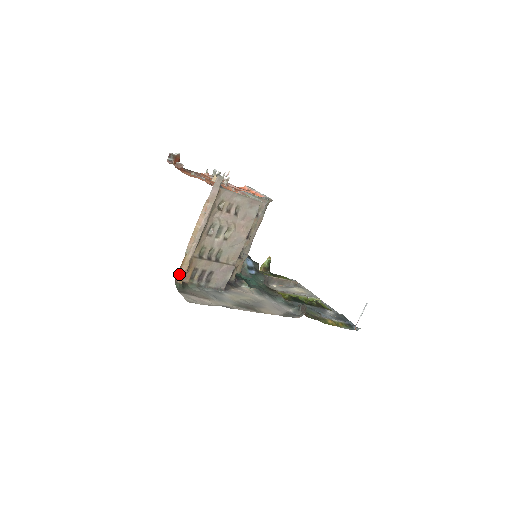
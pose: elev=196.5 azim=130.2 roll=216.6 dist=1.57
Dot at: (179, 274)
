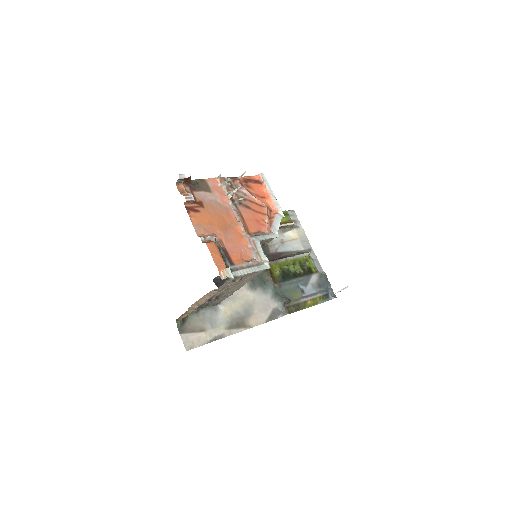
Dot at: (181, 317)
